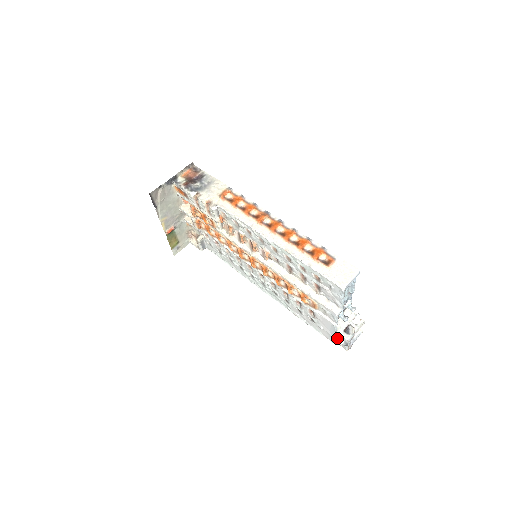
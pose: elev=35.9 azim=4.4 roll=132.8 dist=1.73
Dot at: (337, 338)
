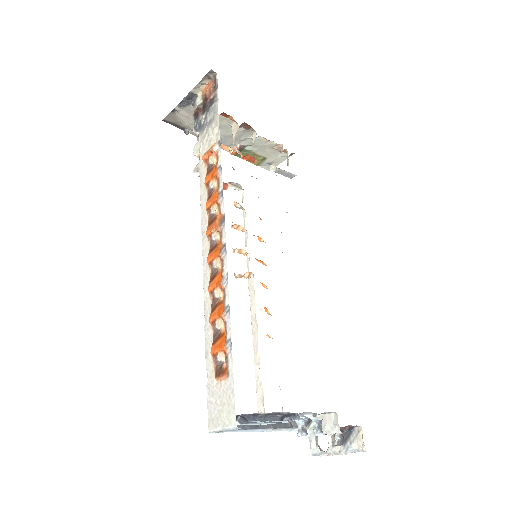
Dot at: occluded
